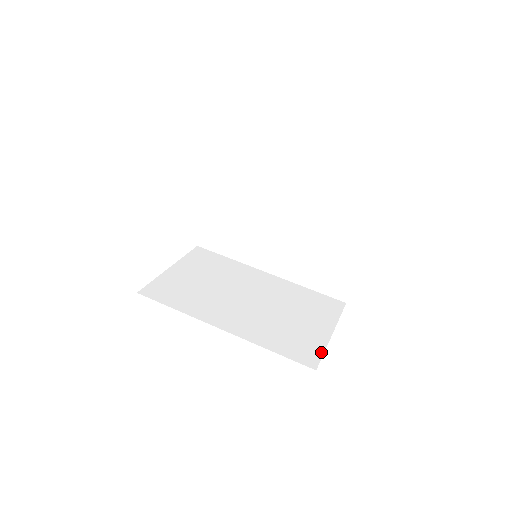
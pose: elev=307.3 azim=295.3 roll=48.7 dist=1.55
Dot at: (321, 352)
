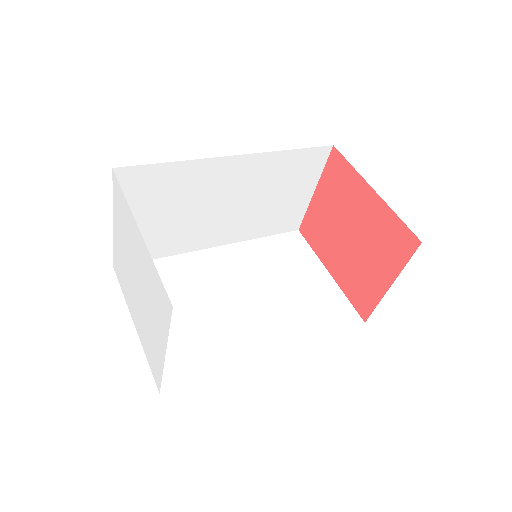
Dot at: (347, 301)
